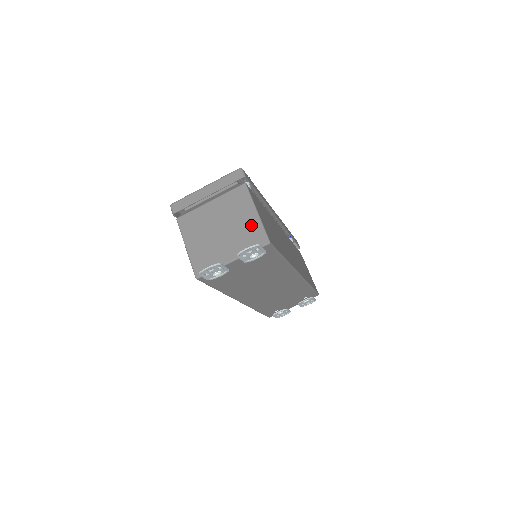
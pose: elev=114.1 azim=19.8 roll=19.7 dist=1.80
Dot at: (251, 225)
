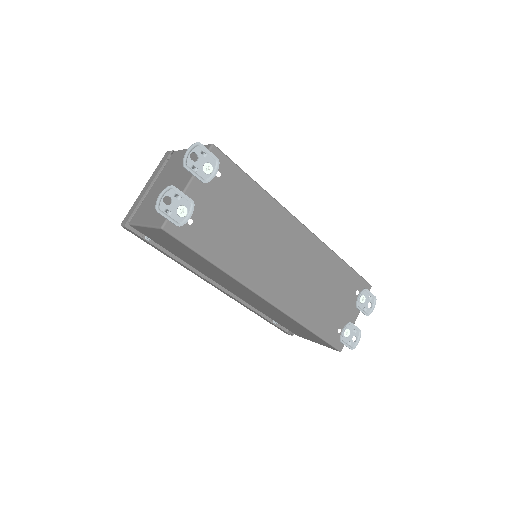
Dot at: (191, 156)
